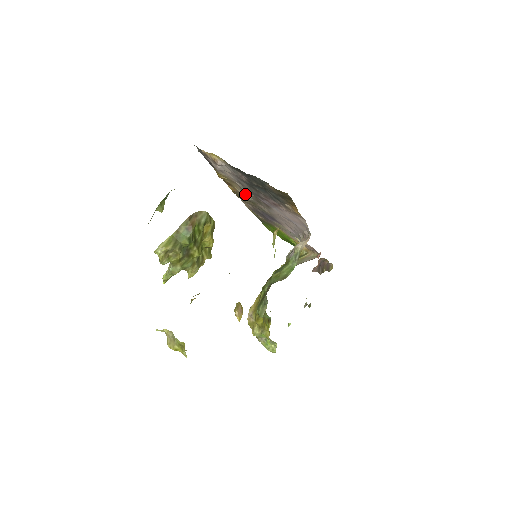
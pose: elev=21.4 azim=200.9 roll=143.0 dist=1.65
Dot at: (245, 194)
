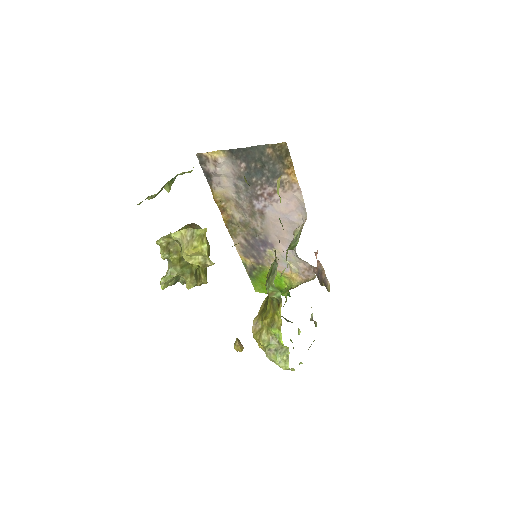
Dot at: (239, 214)
